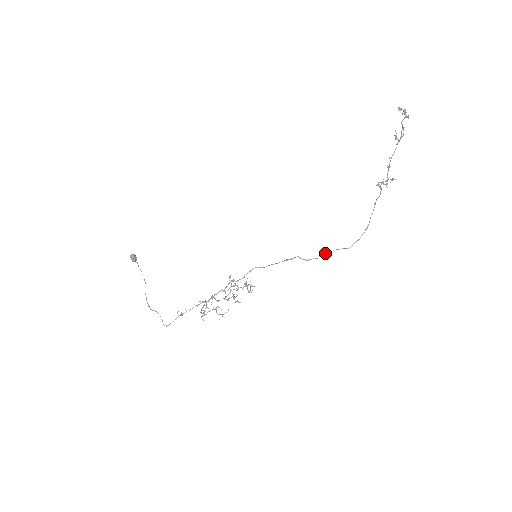
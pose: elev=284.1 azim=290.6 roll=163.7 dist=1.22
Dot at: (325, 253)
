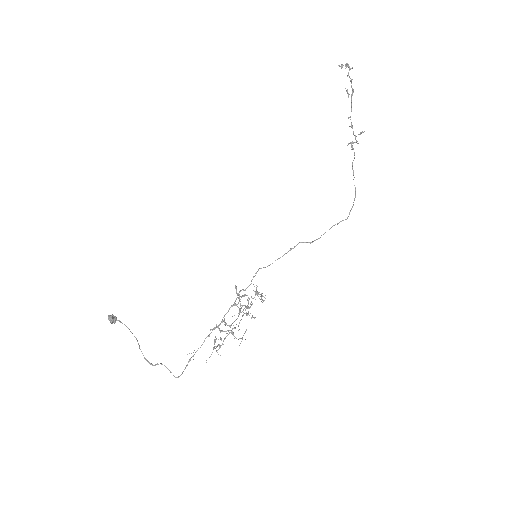
Dot at: occluded
